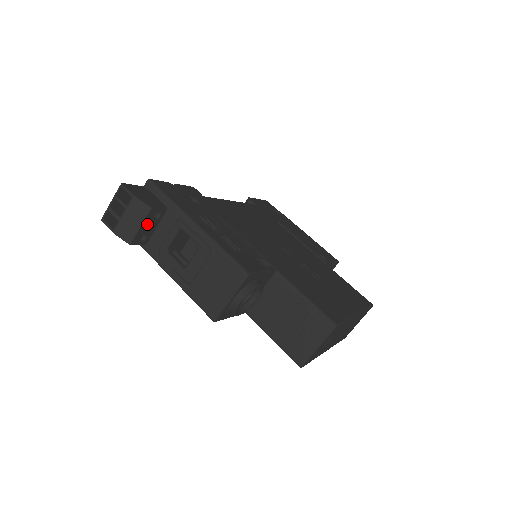
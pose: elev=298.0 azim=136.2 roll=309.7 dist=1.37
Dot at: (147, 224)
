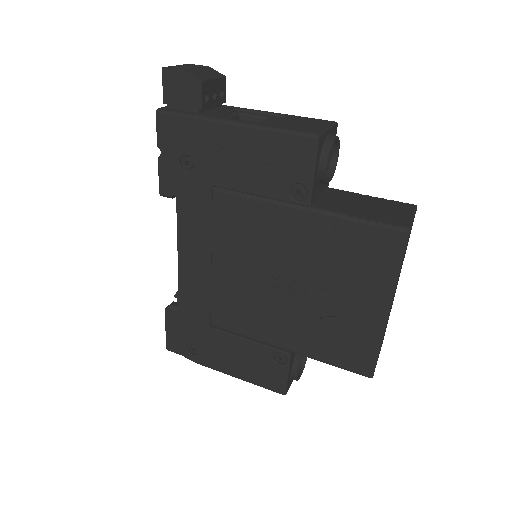
Dot at: (216, 87)
